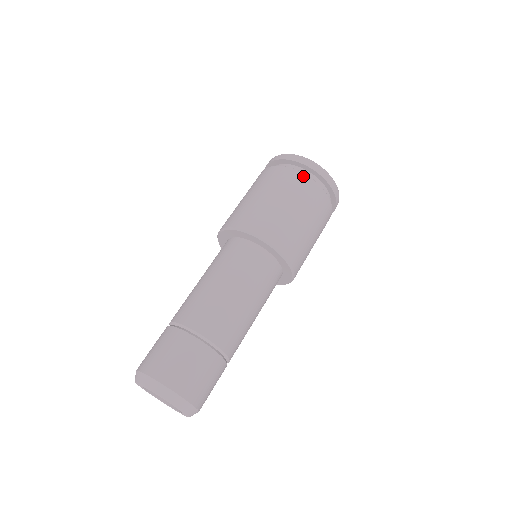
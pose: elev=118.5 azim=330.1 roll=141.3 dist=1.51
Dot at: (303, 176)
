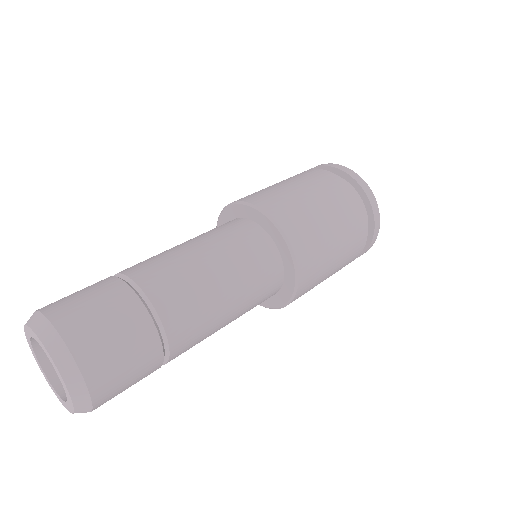
Dot at: (362, 211)
